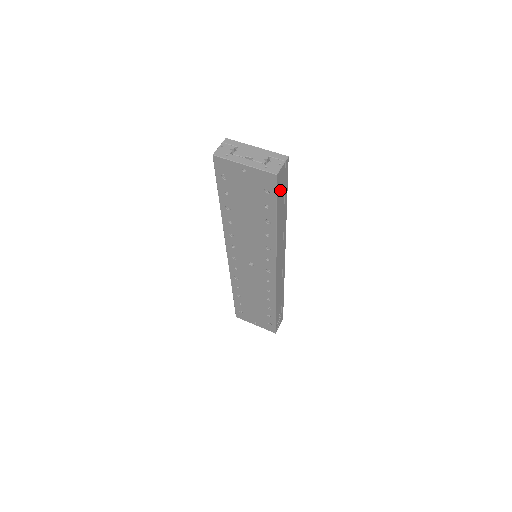
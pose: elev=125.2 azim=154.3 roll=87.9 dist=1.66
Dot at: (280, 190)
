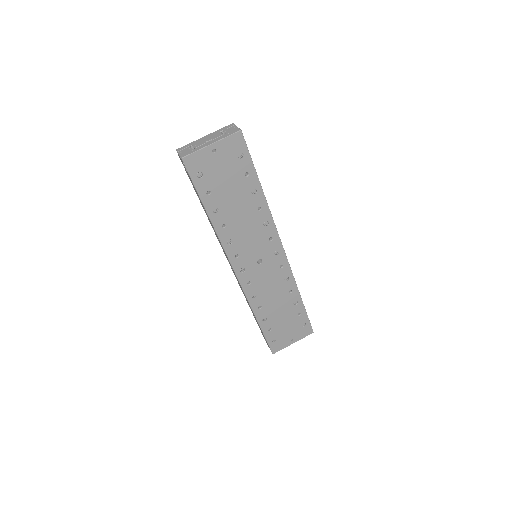
Dot at: occluded
